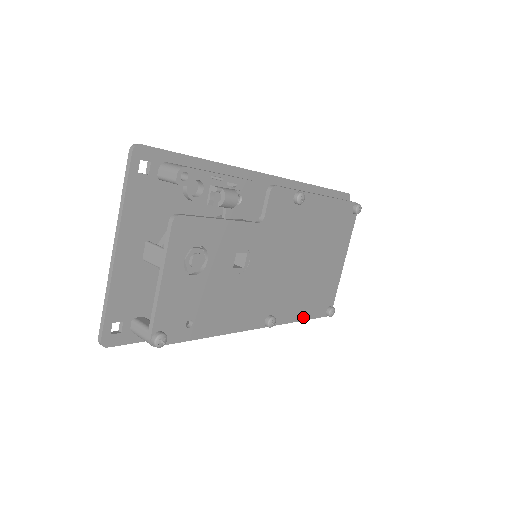
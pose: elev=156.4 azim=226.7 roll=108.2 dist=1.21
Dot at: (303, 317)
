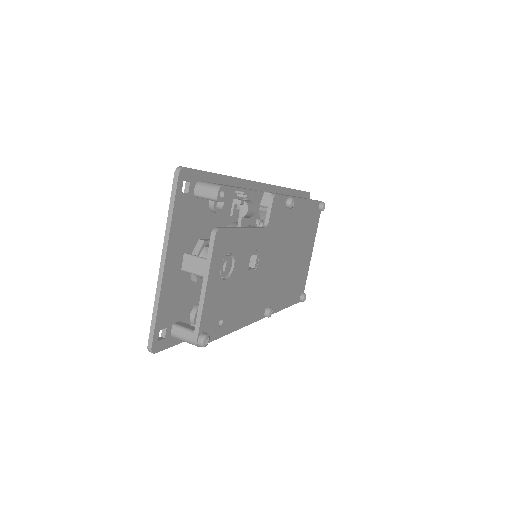
Dot at: (286, 305)
